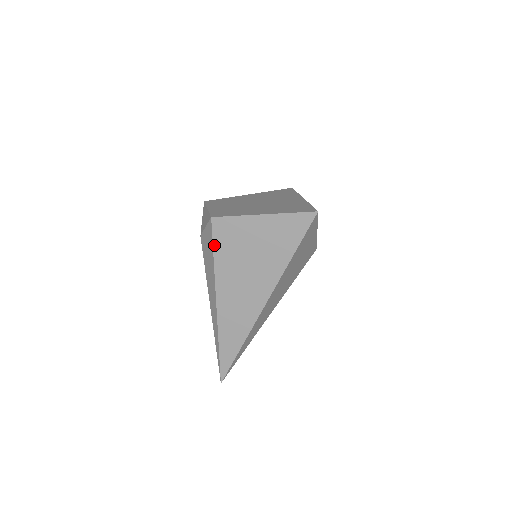
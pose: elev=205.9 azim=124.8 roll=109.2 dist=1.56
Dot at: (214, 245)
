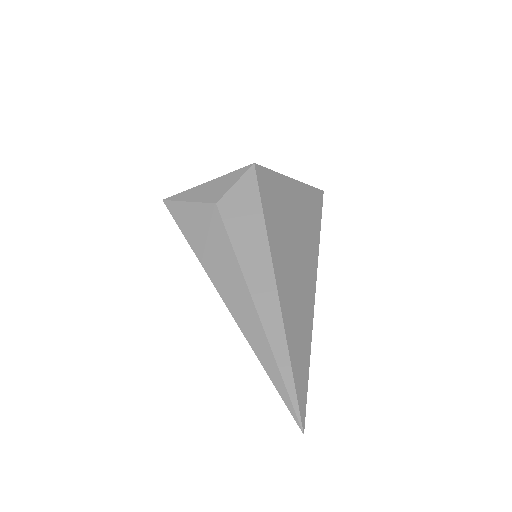
Dot at: (261, 196)
